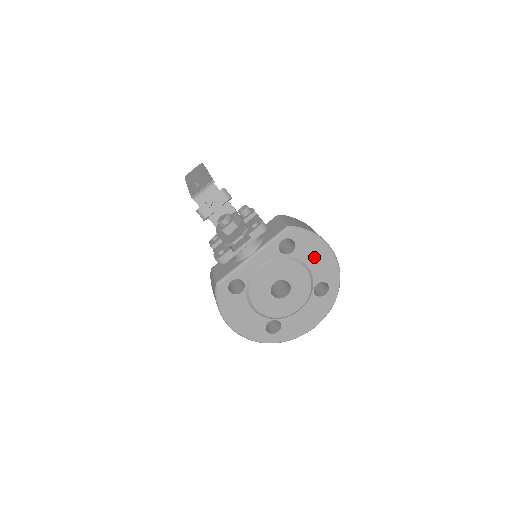
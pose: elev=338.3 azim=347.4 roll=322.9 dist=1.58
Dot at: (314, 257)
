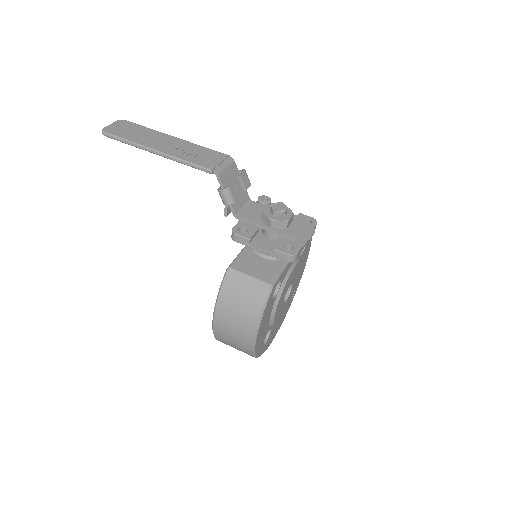
Dot at: (303, 261)
